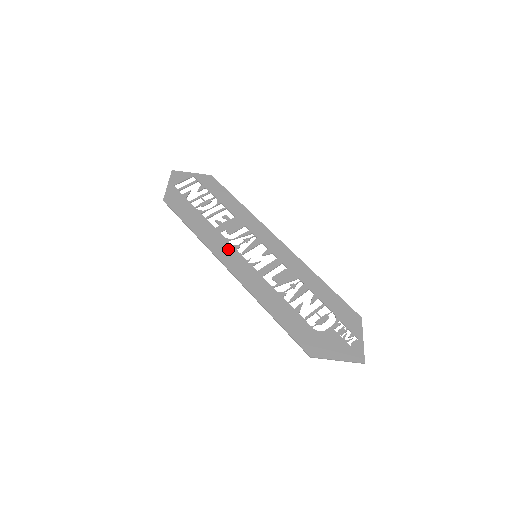
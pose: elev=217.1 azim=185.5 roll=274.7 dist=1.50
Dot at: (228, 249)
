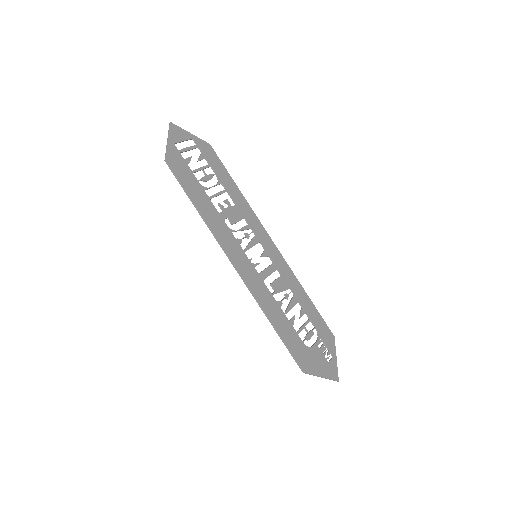
Dot at: (233, 242)
